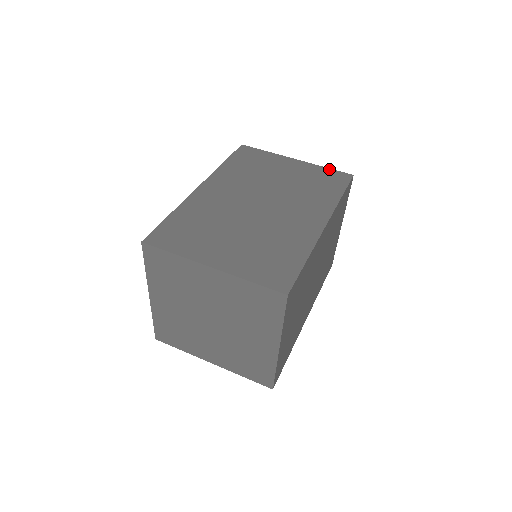
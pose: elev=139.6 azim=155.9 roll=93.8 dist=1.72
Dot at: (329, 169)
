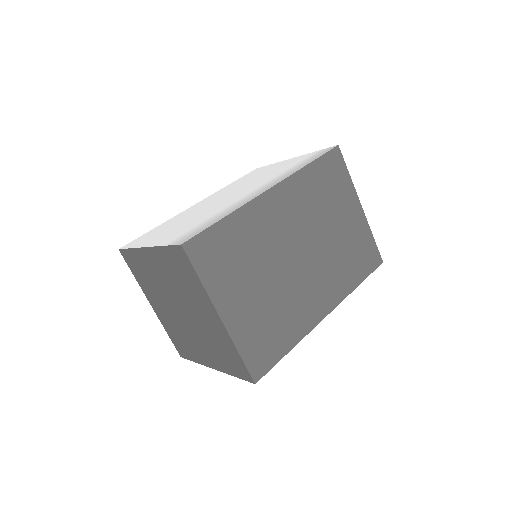
Dot at: (374, 241)
